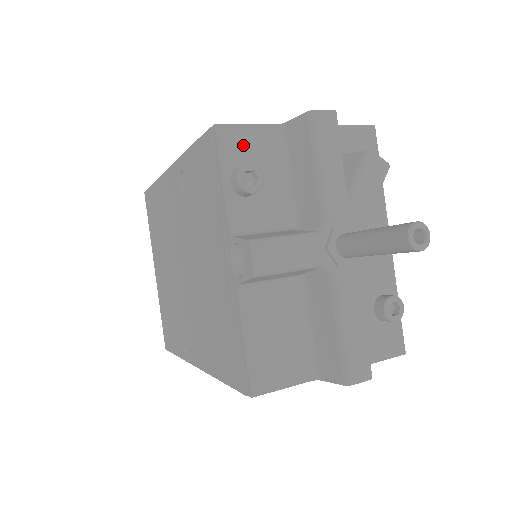
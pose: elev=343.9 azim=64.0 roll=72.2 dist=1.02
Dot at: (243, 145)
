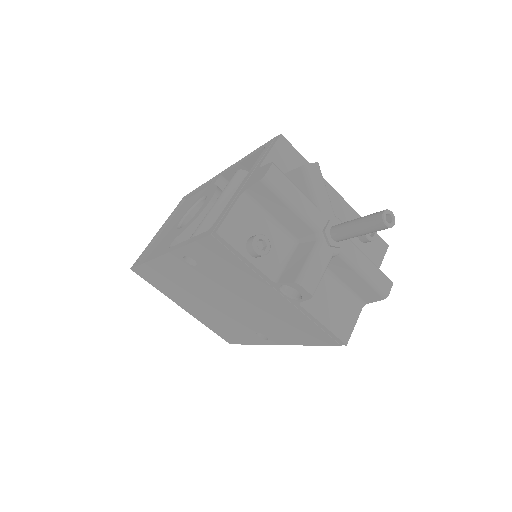
Dot at: (237, 227)
